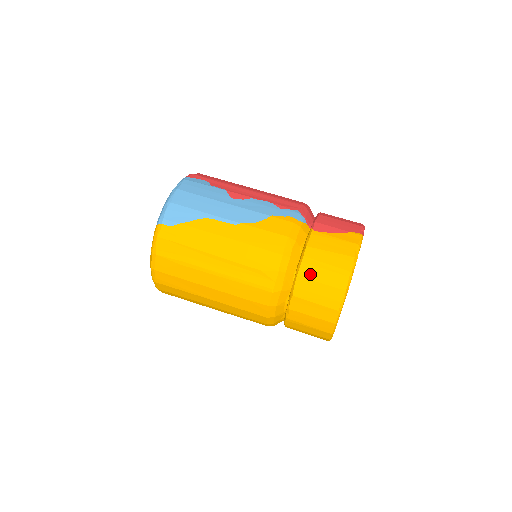
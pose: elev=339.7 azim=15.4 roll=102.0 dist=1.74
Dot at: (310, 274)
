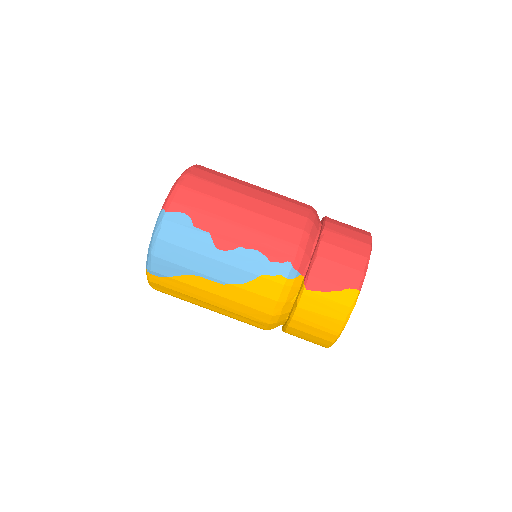
Dot at: (300, 327)
